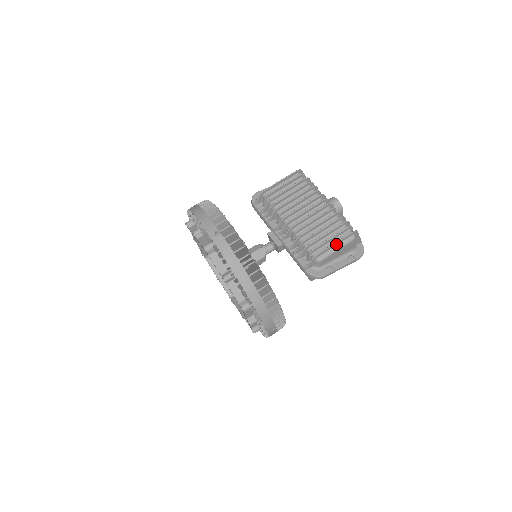
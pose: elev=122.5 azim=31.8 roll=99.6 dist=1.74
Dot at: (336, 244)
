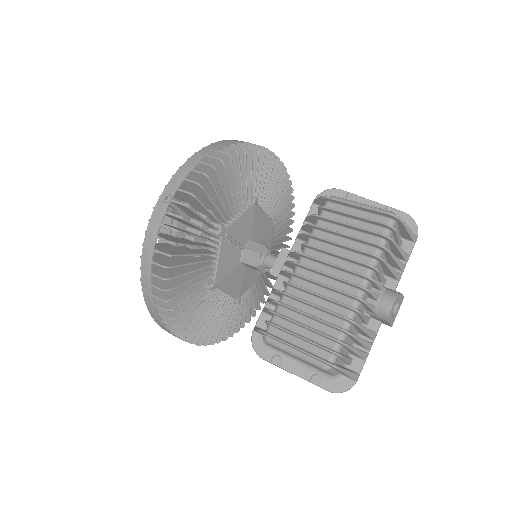
Dot at: (297, 349)
